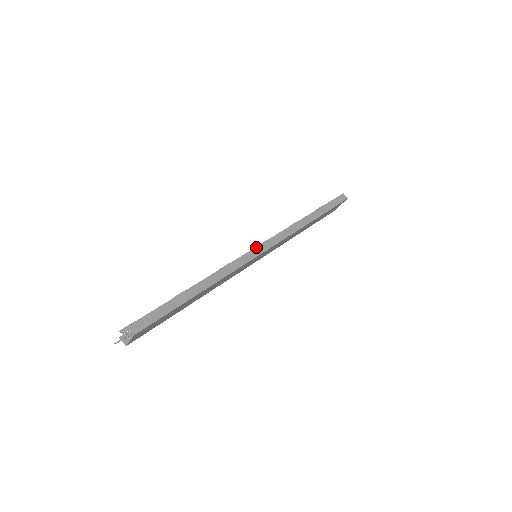
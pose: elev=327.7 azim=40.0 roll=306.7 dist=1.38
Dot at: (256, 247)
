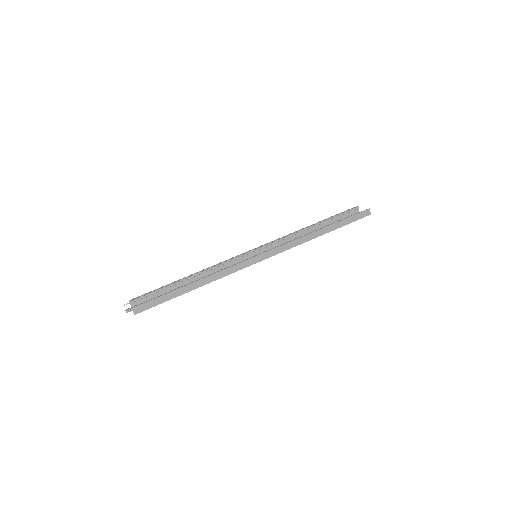
Dot at: (255, 256)
